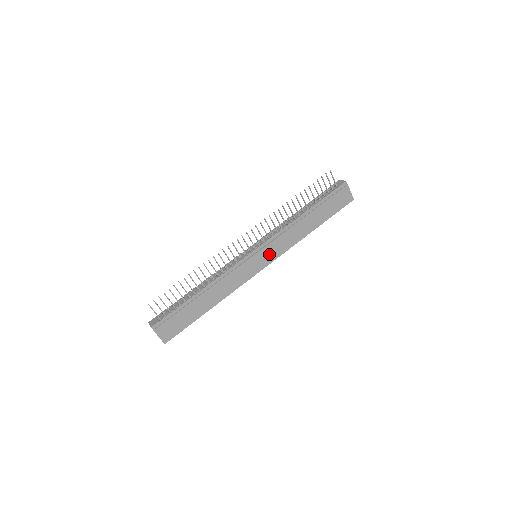
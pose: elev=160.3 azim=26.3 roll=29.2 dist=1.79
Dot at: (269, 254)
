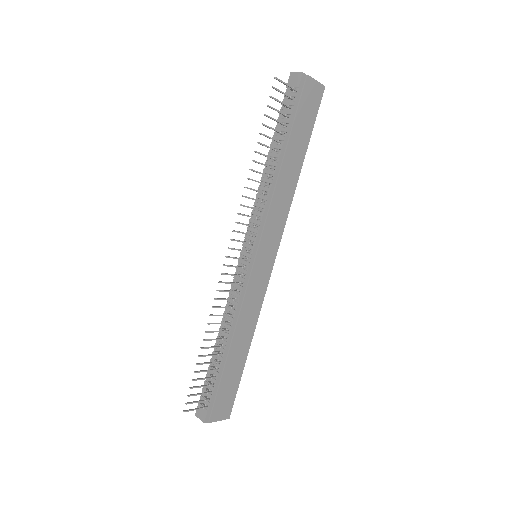
Dot at: (270, 243)
